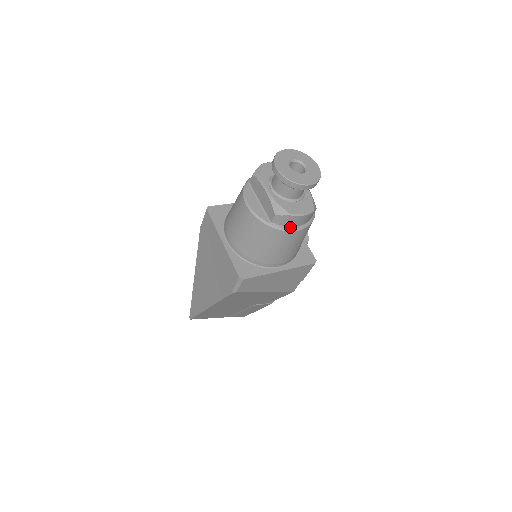
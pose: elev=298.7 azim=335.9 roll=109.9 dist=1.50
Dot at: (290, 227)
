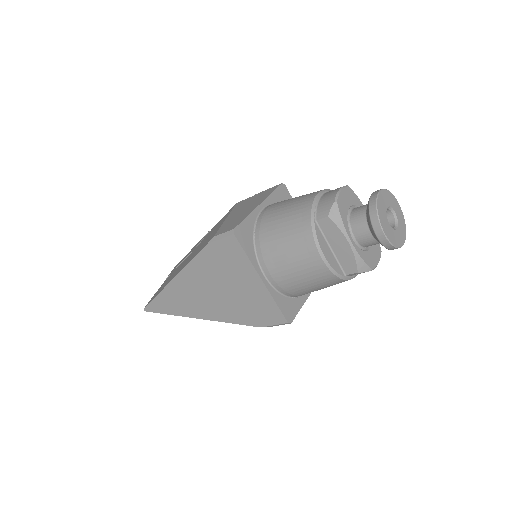
Dot at: occluded
